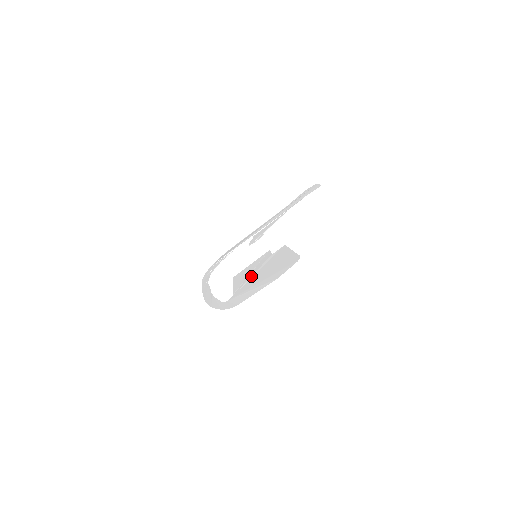
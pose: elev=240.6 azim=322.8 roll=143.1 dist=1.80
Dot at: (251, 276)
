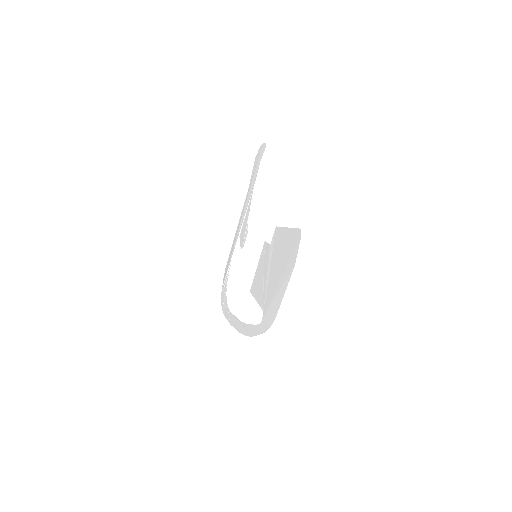
Dot at: (266, 280)
